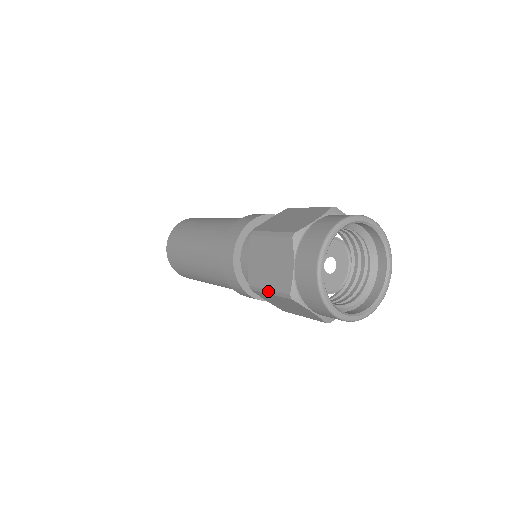
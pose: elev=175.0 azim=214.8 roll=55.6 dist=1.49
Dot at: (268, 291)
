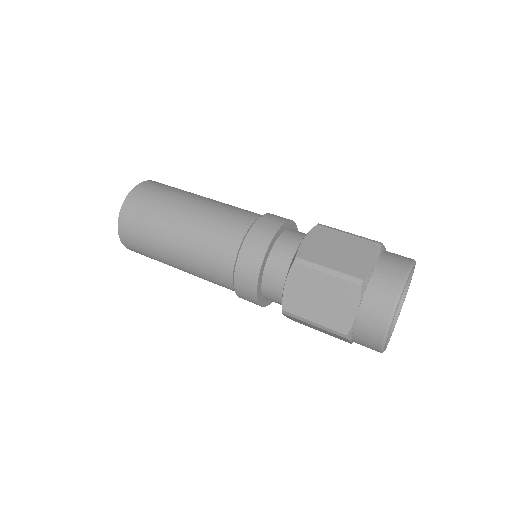
Dot at: (313, 323)
